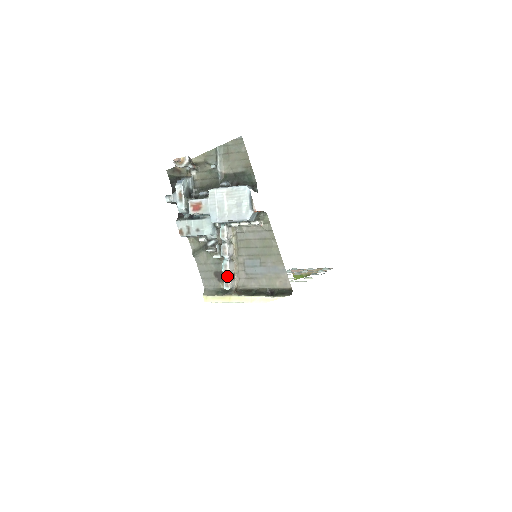
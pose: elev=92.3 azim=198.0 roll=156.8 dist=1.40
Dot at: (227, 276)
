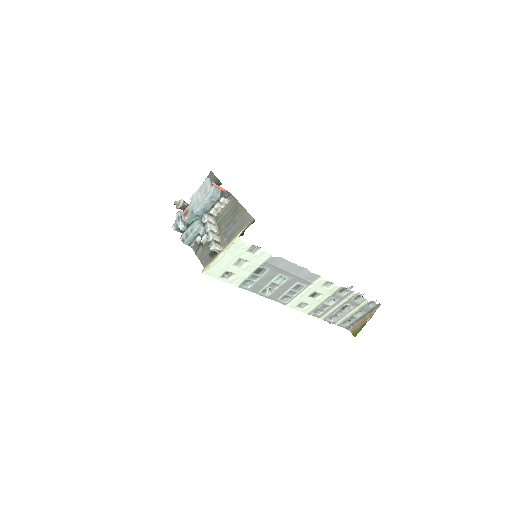
Dot at: (211, 241)
